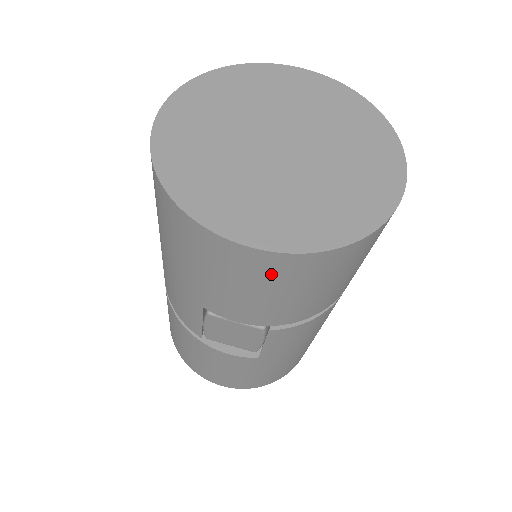
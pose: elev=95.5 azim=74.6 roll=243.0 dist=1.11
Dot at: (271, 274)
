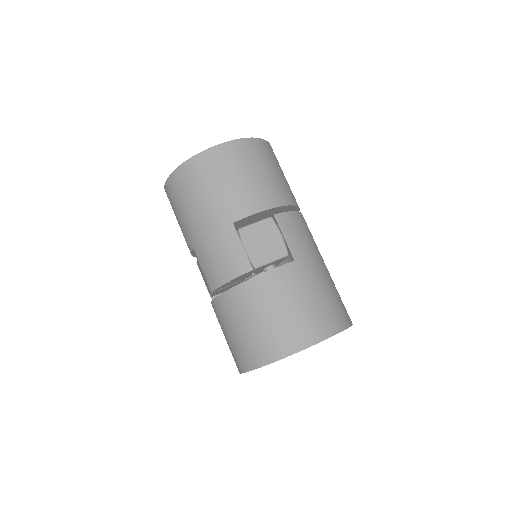
Dot at: (239, 157)
